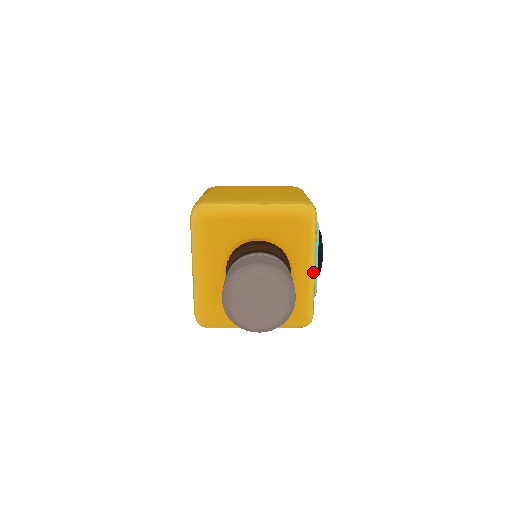
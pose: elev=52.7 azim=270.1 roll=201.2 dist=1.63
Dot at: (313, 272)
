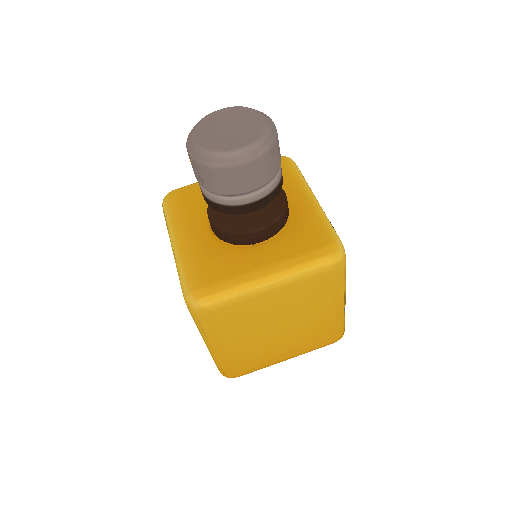
Dot at: (315, 200)
